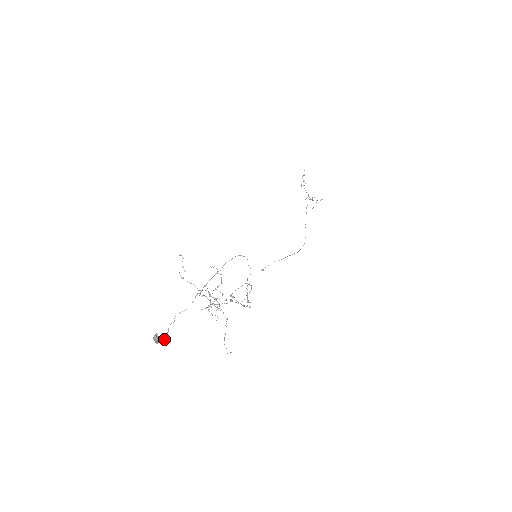
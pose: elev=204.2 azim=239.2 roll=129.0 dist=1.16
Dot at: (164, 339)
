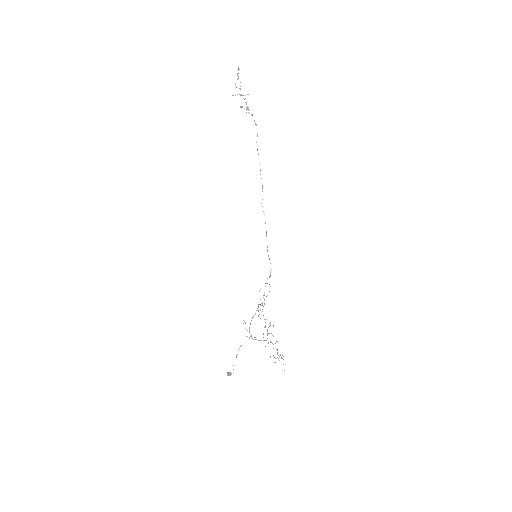
Dot at: occluded
